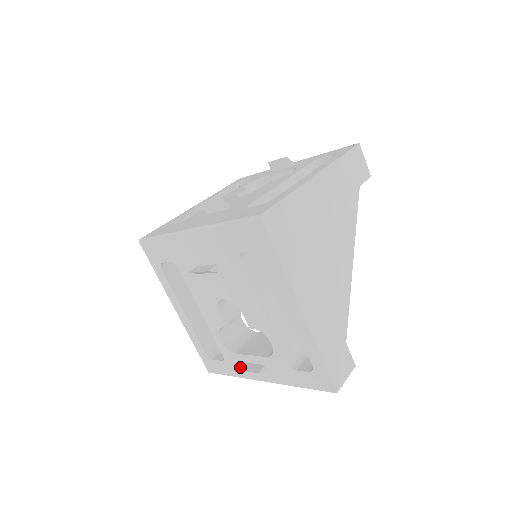
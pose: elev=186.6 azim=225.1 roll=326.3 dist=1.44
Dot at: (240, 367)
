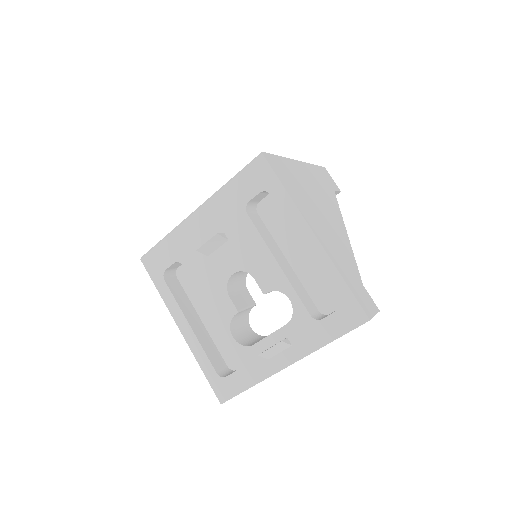
Dot at: occluded
